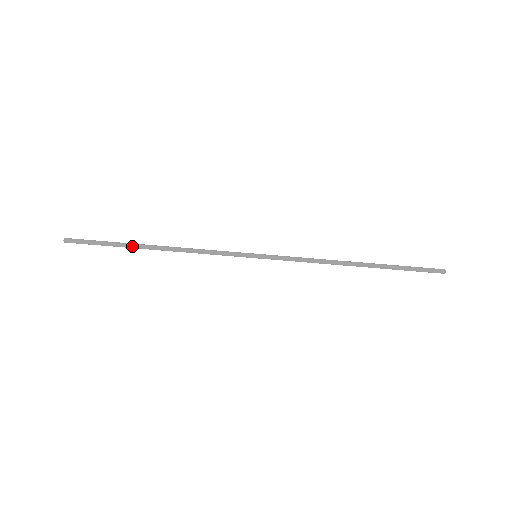
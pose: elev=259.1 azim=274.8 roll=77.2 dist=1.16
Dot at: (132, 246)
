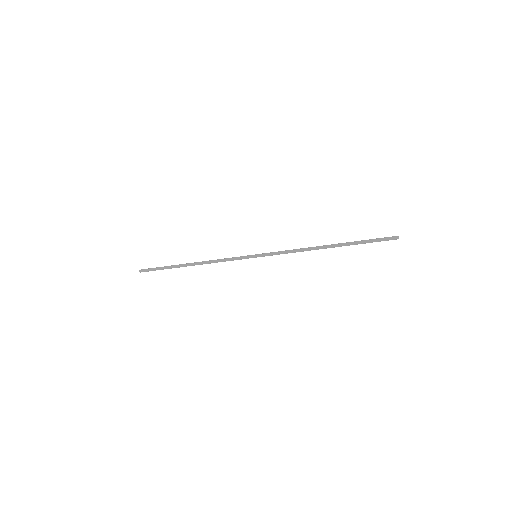
Dot at: (178, 267)
